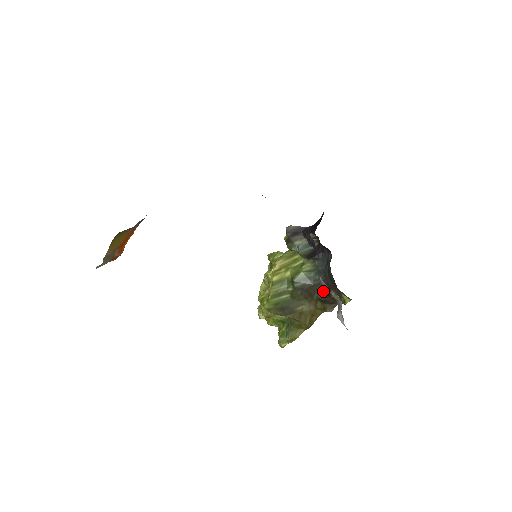
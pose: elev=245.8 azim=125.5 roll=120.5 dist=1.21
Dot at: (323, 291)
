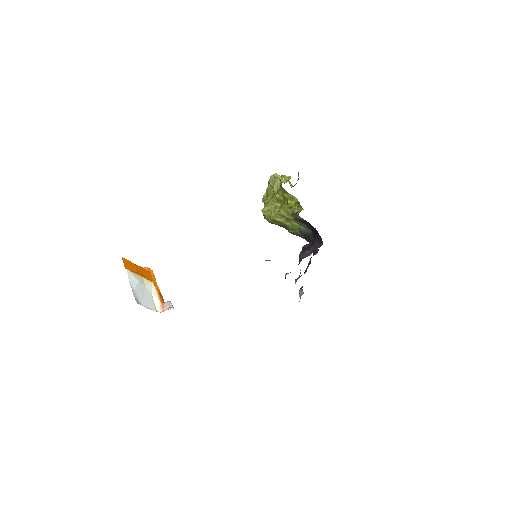
Dot at: occluded
